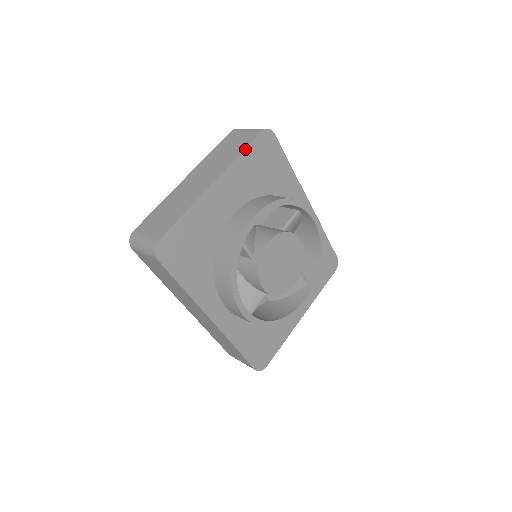
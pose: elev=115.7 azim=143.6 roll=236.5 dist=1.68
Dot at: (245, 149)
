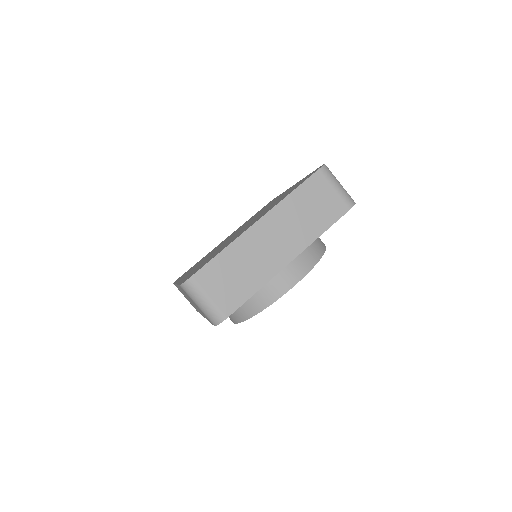
Dot at: (329, 227)
